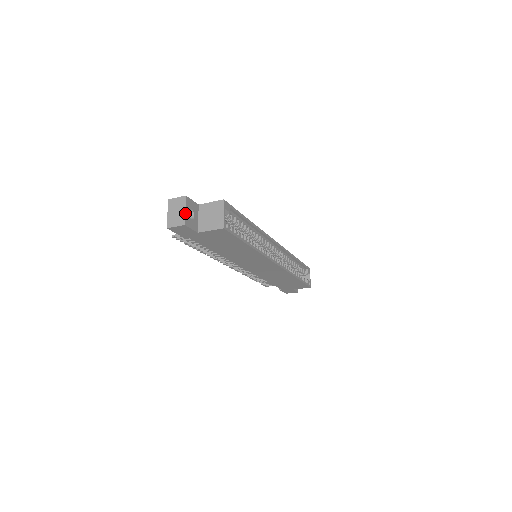
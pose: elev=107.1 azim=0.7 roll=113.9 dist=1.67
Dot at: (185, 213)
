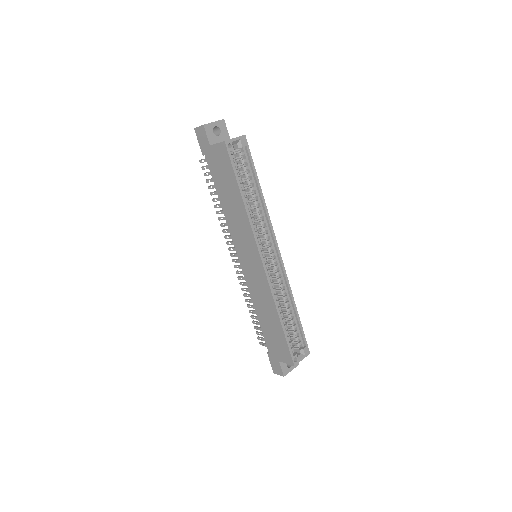
Dot at: (212, 122)
